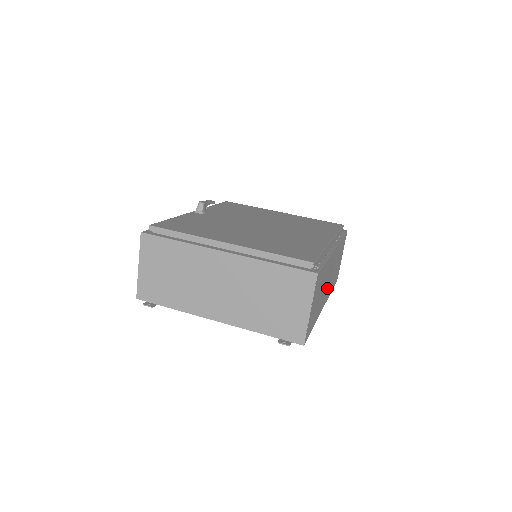
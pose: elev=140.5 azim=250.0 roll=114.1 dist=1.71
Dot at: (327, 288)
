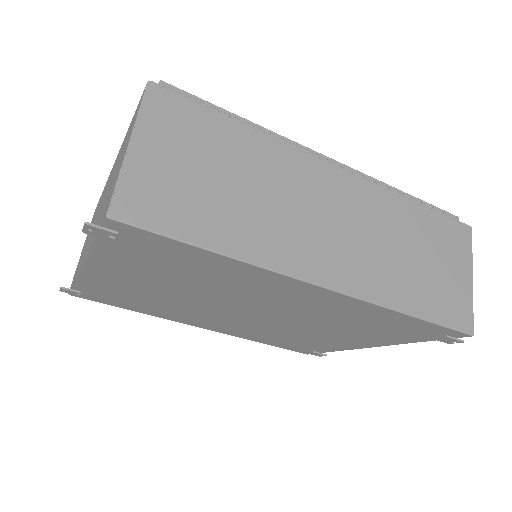
Dot at: (327, 244)
